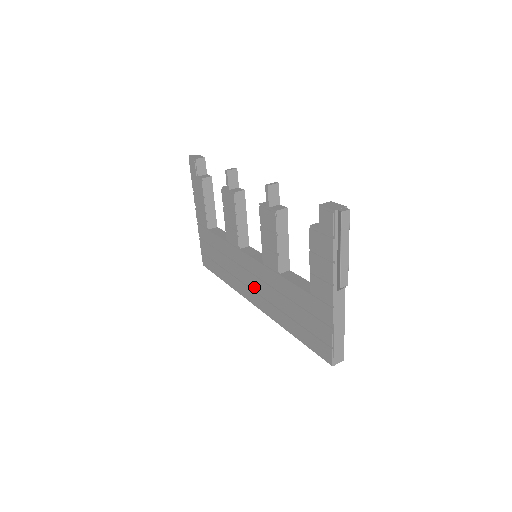
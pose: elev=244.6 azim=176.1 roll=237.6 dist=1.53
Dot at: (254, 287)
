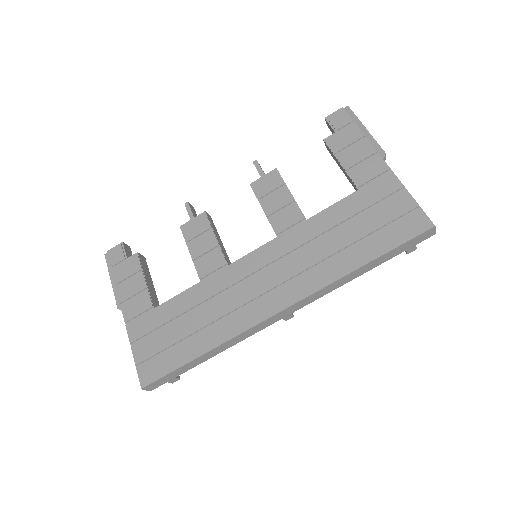
Dot at: (272, 283)
